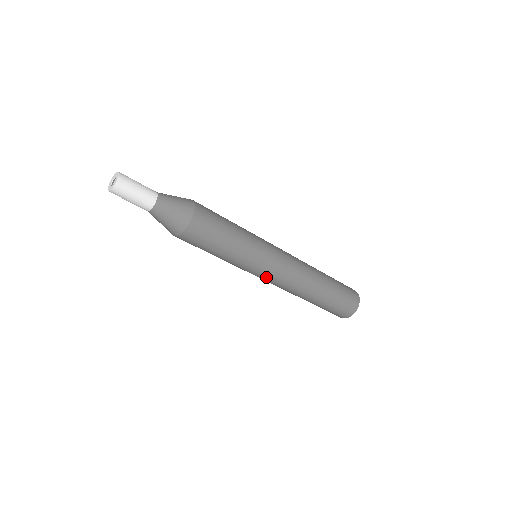
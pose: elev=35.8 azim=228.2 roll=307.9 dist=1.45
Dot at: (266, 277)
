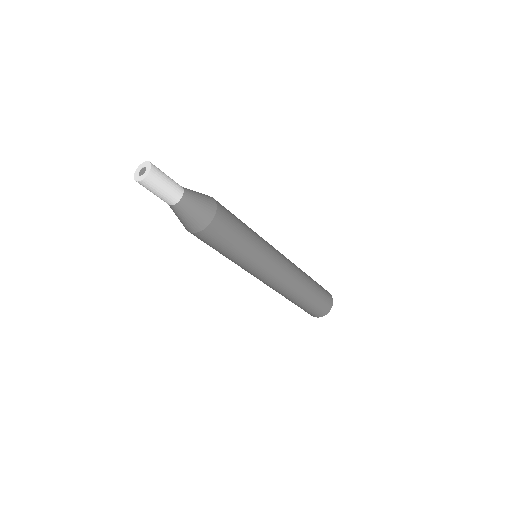
Dot at: (273, 271)
